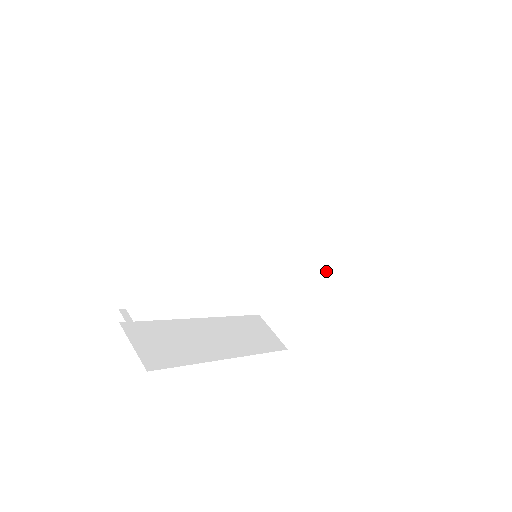
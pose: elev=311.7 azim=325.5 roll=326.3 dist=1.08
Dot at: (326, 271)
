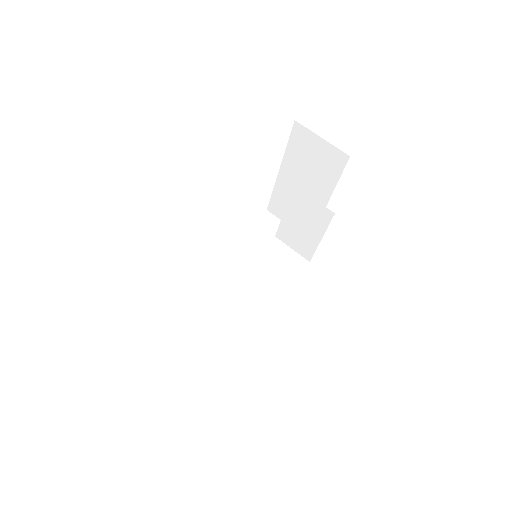
Dot at: occluded
